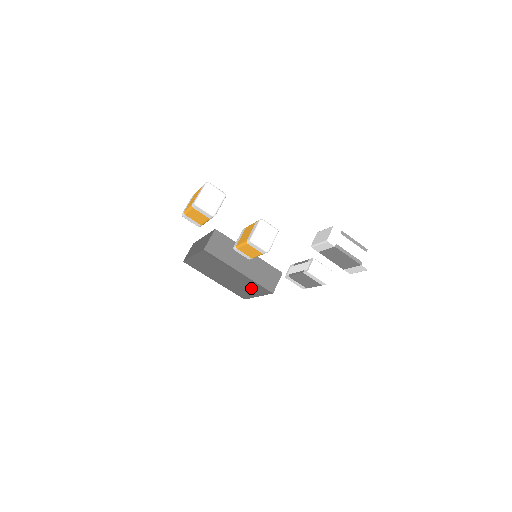
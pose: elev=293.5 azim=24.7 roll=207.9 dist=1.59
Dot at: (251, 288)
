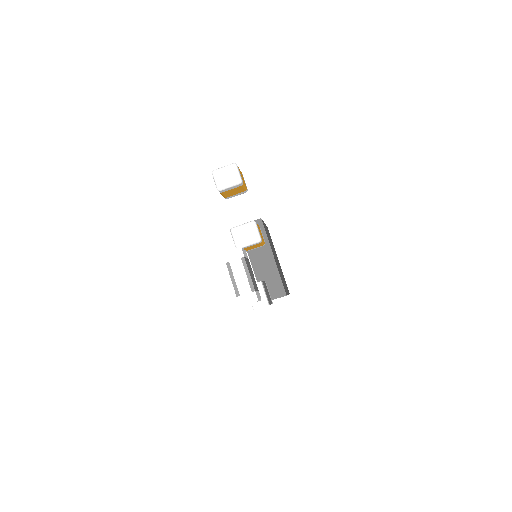
Dot at: occluded
